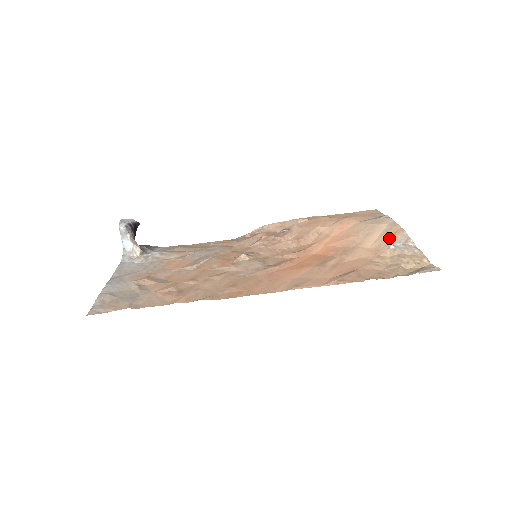
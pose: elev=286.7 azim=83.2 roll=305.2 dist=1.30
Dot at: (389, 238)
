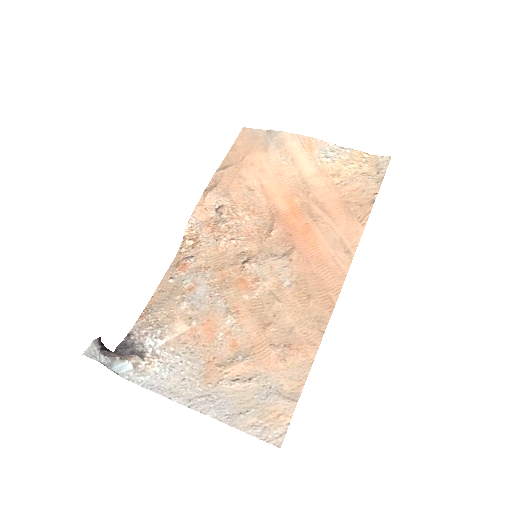
Dot at: (314, 153)
